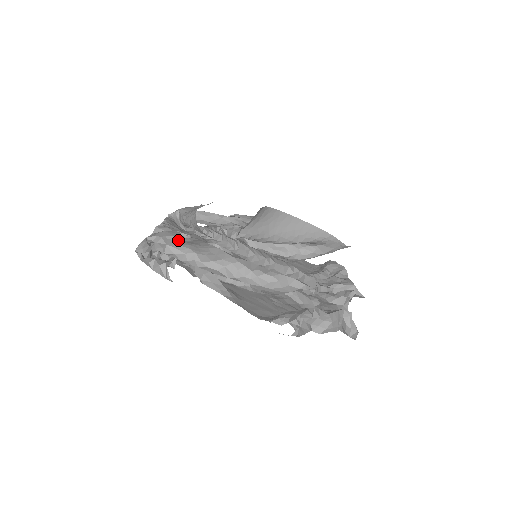
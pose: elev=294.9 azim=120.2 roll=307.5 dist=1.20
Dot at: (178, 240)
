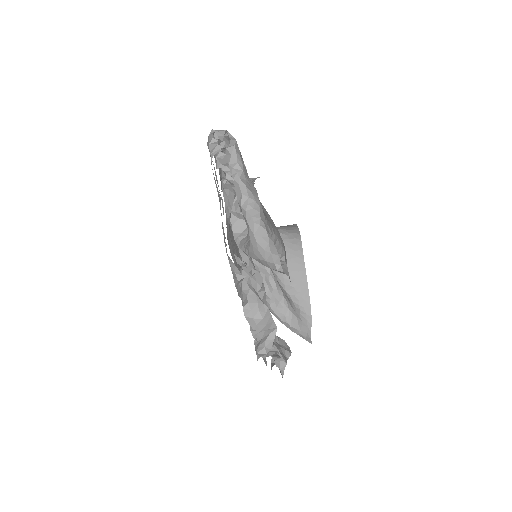
Dot at: occluded
